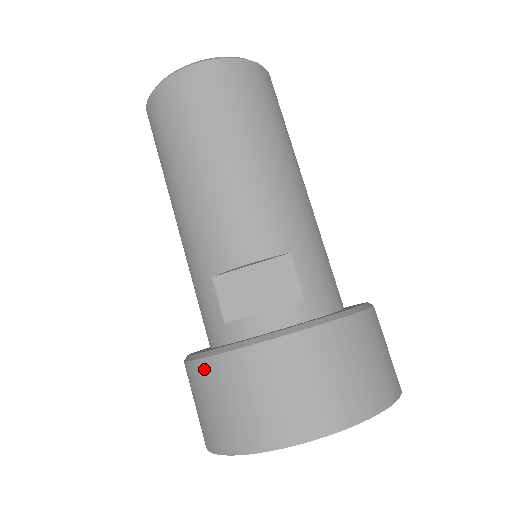
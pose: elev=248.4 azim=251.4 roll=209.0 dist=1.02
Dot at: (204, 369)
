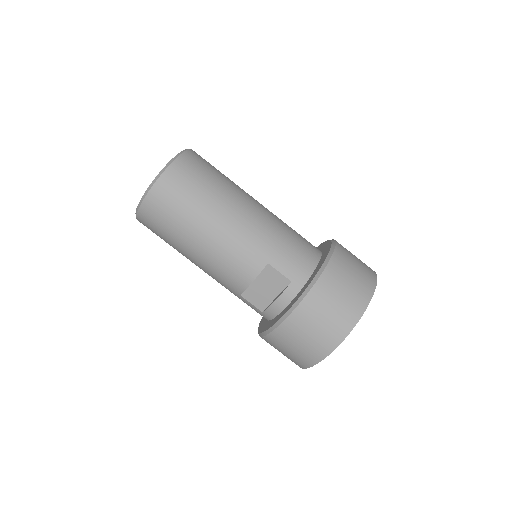
Dot at: (267, 340)
